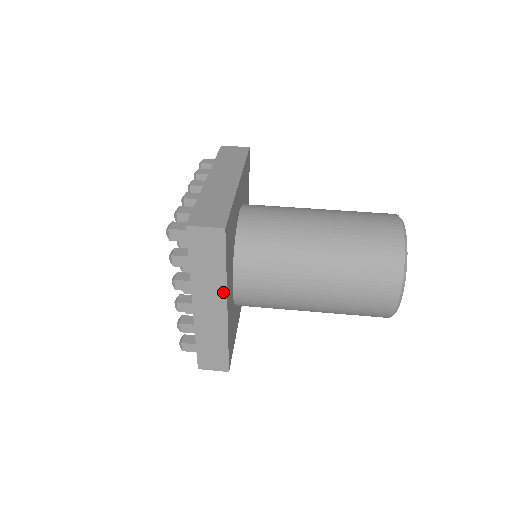
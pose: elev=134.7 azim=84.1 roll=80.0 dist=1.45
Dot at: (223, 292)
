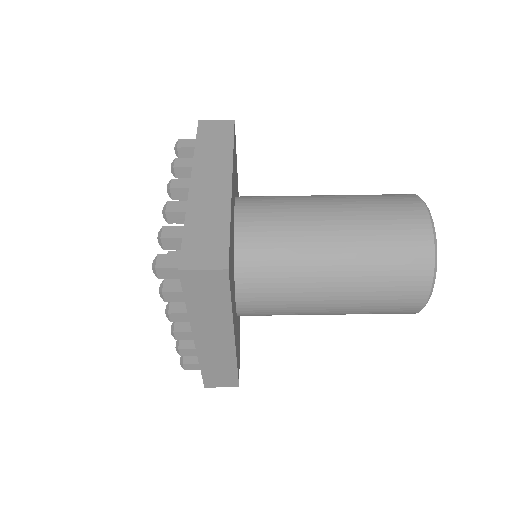
Dot at: occluded
